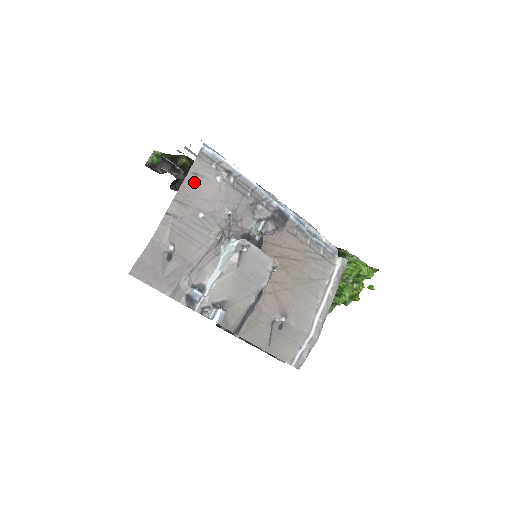
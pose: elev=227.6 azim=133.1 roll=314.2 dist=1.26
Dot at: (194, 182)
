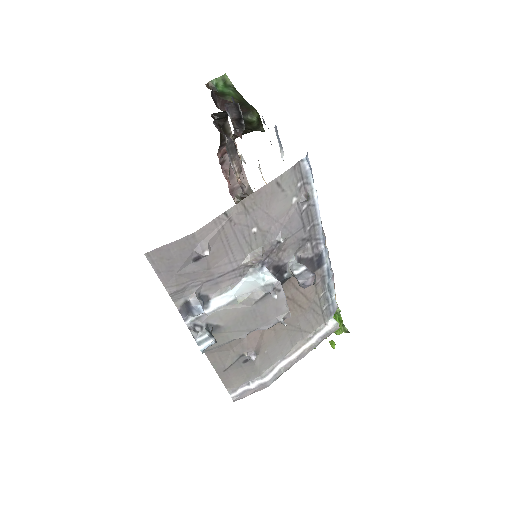
Dot at: (272, 192)
